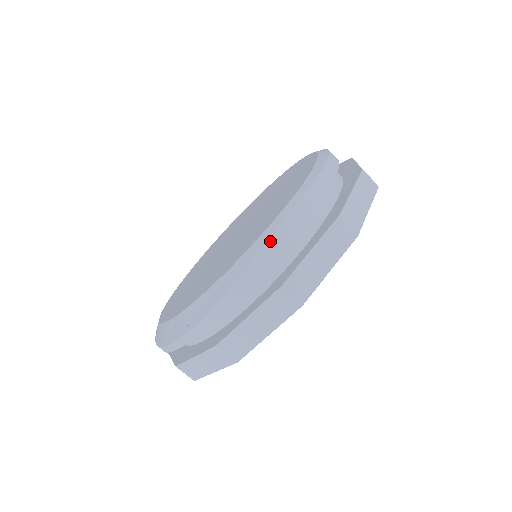
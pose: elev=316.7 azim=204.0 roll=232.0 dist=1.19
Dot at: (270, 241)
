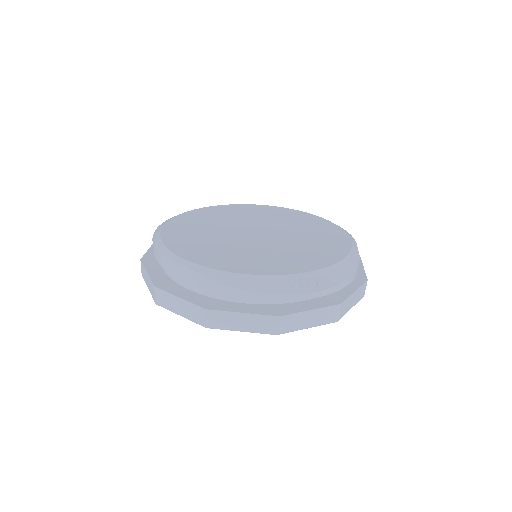
Dot at: (358, 251)
